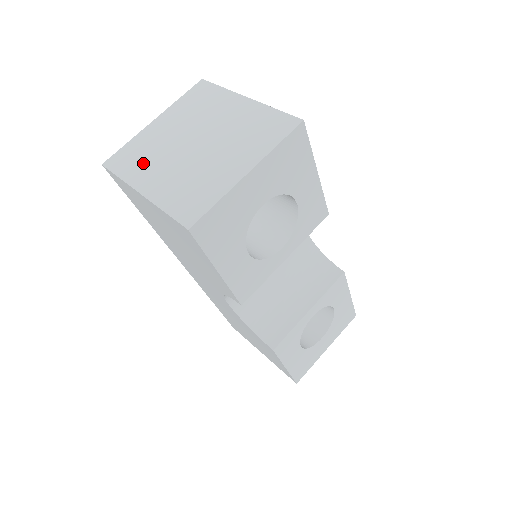
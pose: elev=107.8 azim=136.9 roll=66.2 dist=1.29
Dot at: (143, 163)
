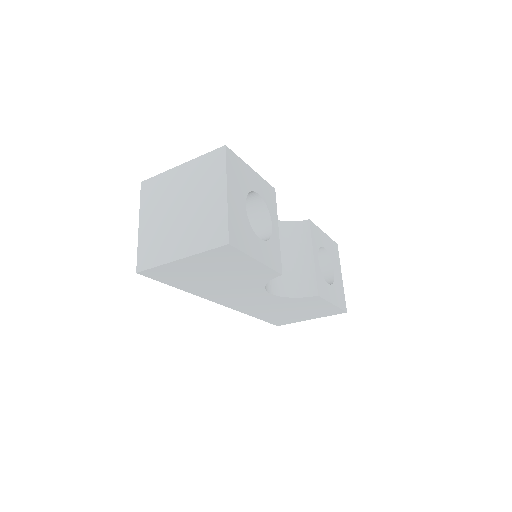
Dot at: (161, 247)
